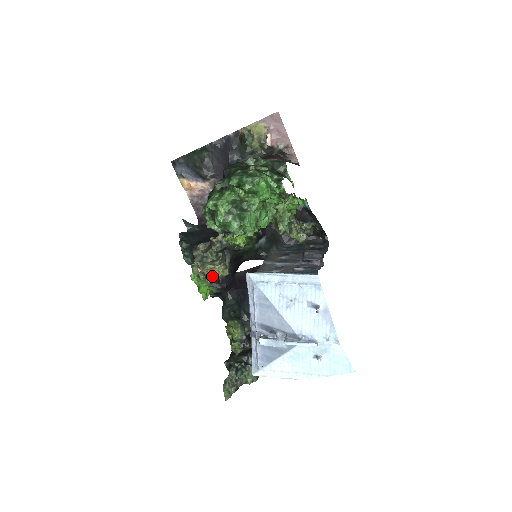
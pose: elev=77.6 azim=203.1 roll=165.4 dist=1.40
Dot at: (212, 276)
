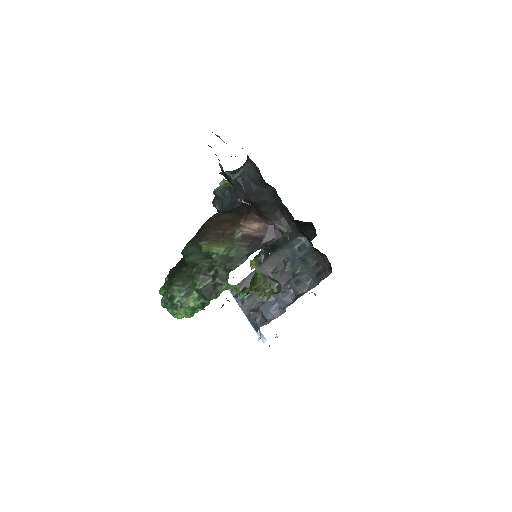
Dot at: occluded
